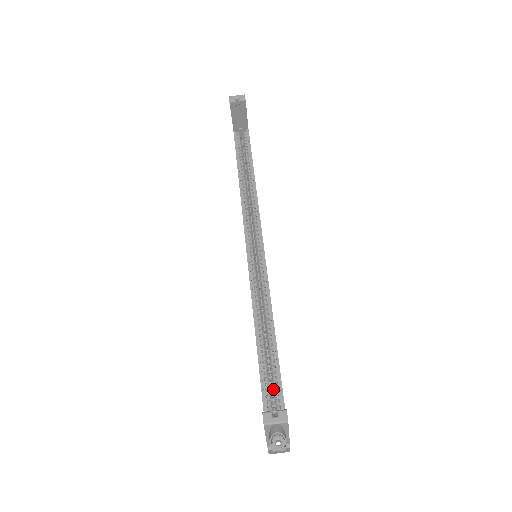
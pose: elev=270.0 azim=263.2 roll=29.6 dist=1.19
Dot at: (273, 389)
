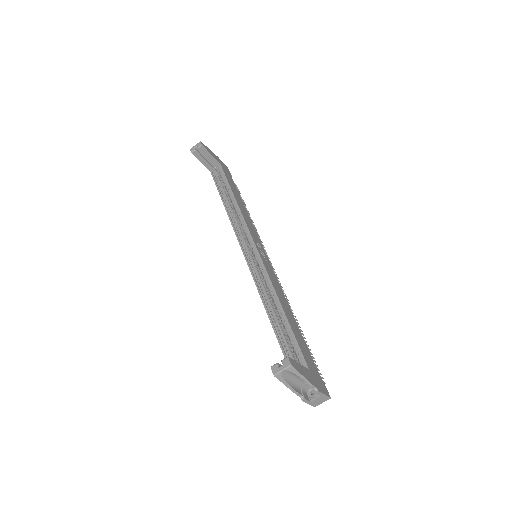
Dot at: occluded
